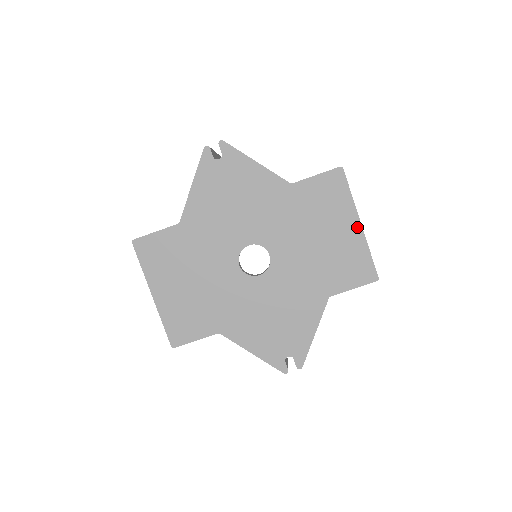
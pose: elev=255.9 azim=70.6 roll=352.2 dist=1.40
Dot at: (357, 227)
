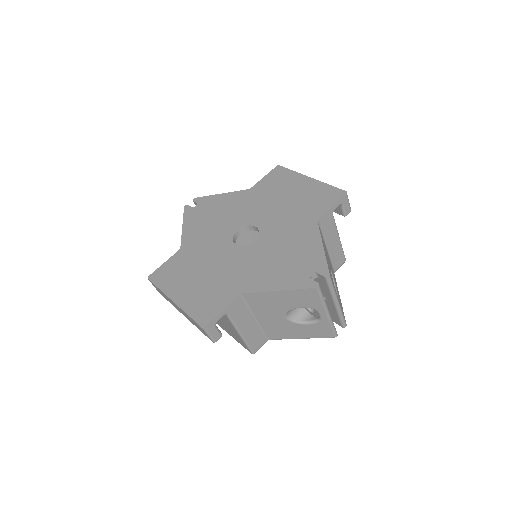
Dot at: (309, 180)
